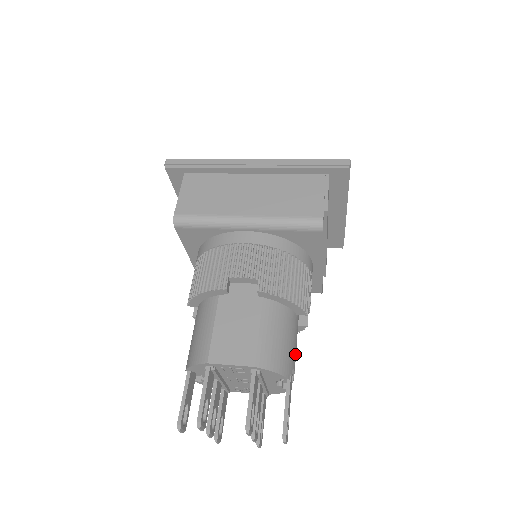
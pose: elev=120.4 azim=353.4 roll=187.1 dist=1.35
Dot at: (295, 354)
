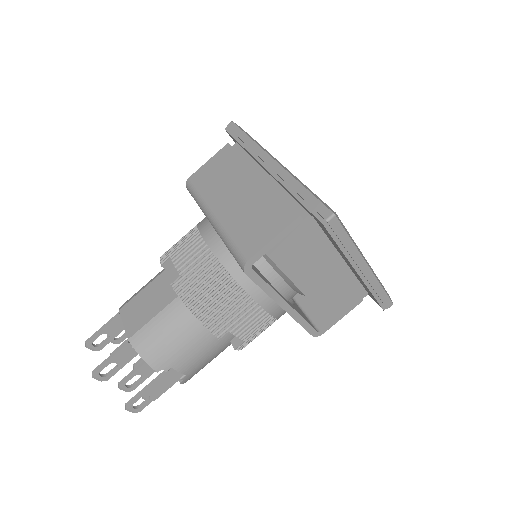
Dot at: (189, 360)
